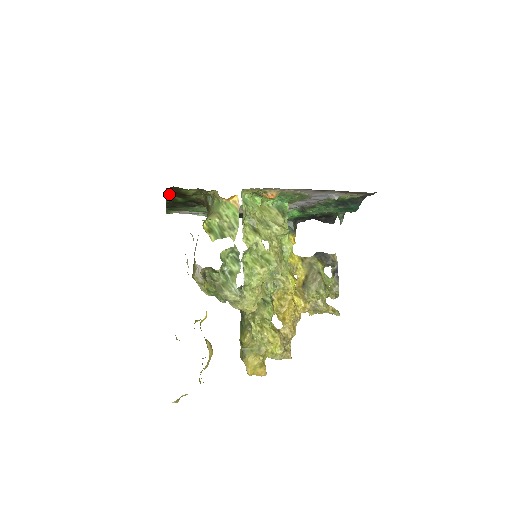
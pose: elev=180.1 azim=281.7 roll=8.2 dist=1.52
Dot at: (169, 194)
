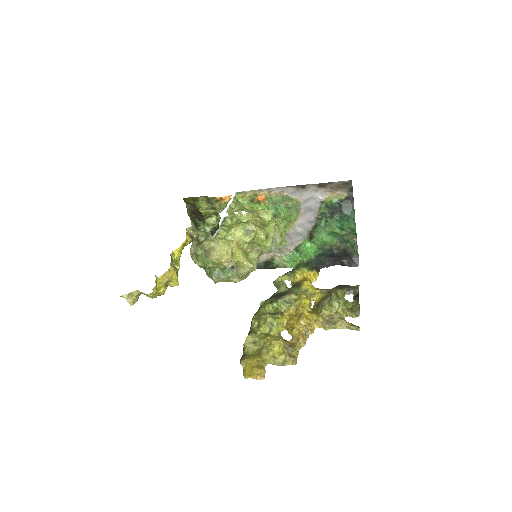
Dot at: (189, 212)
